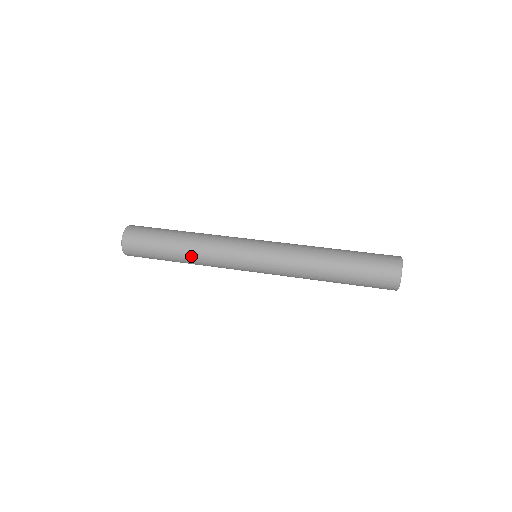
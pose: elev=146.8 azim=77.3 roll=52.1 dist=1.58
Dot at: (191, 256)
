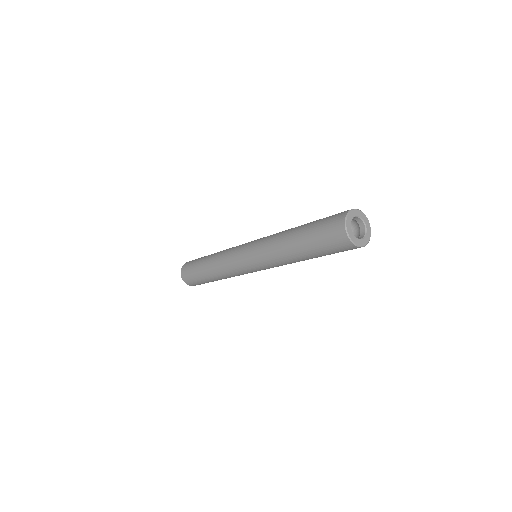
Dot at: (215, 273)
